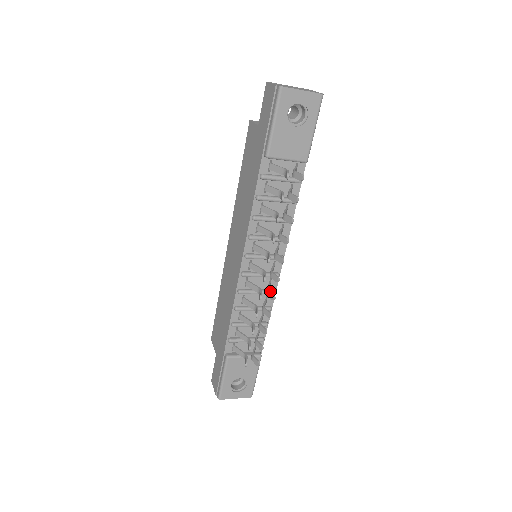
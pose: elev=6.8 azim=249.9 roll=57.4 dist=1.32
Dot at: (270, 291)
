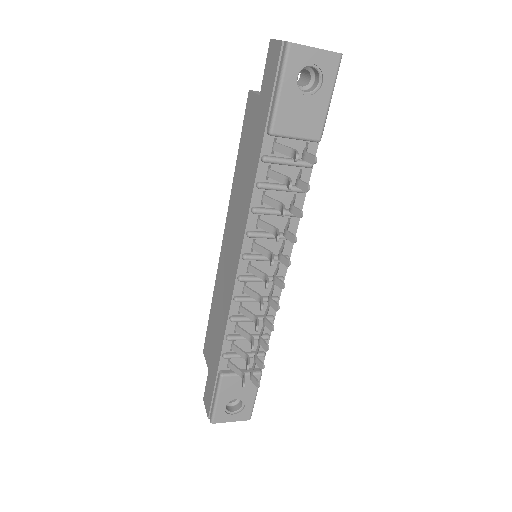
Dot at: occluded
